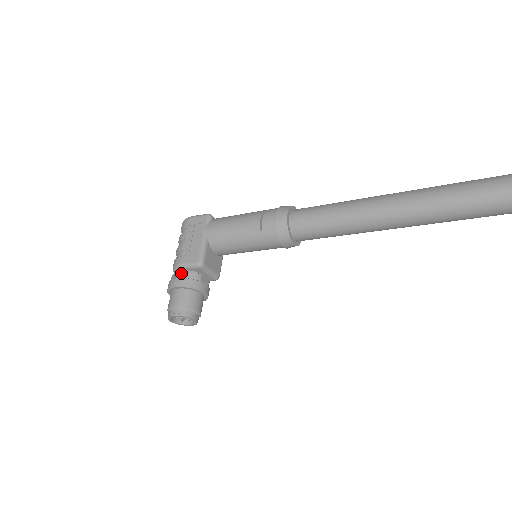
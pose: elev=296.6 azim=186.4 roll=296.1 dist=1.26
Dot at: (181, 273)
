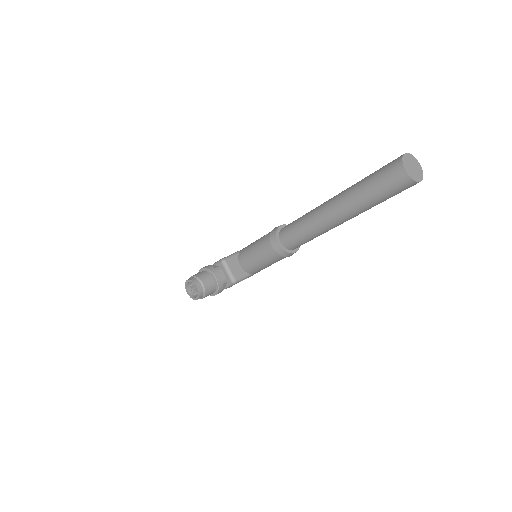
Dot at: (210, 265)
